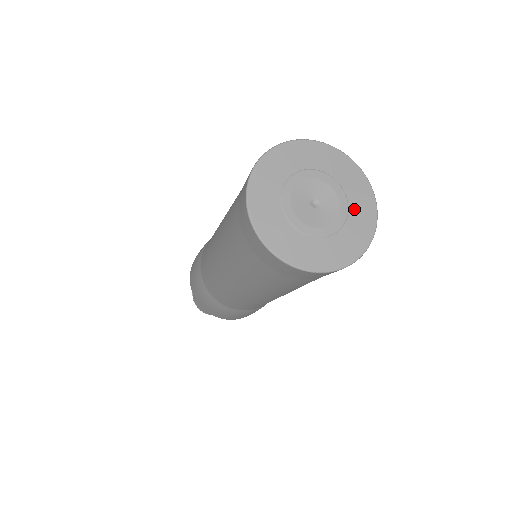
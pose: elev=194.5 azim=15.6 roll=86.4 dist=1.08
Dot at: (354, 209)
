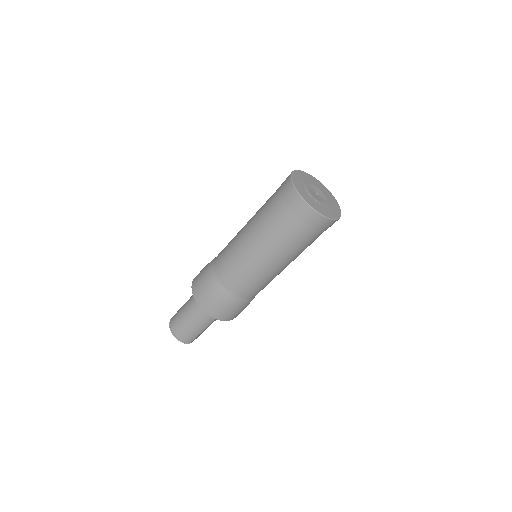
Dot at: (331, 208)
